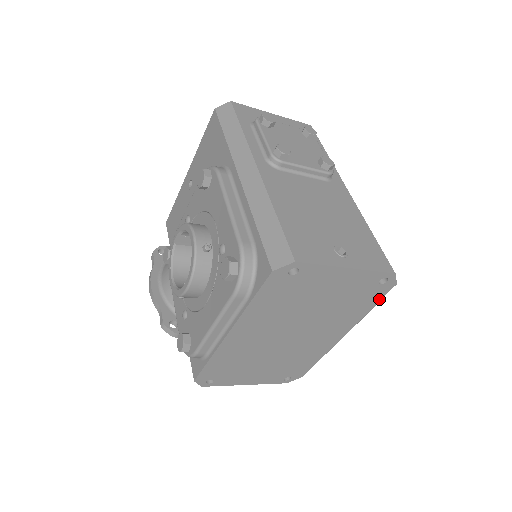
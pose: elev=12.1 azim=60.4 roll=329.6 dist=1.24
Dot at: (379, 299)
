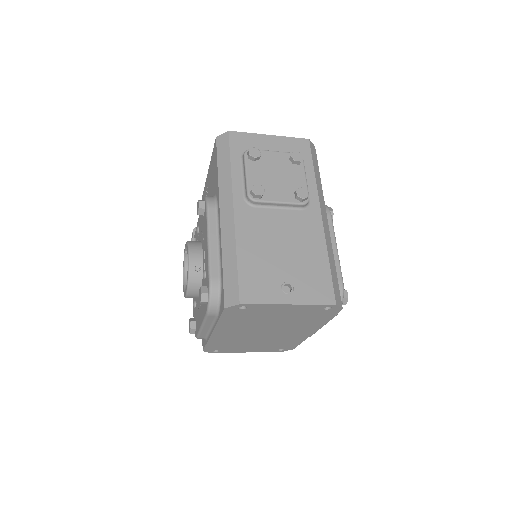
Dot at: (332, 315)
